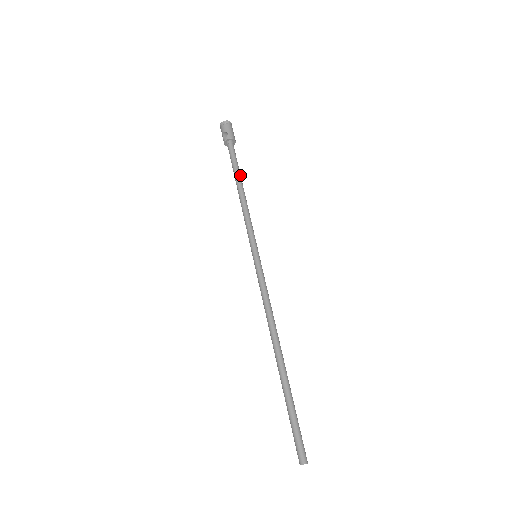
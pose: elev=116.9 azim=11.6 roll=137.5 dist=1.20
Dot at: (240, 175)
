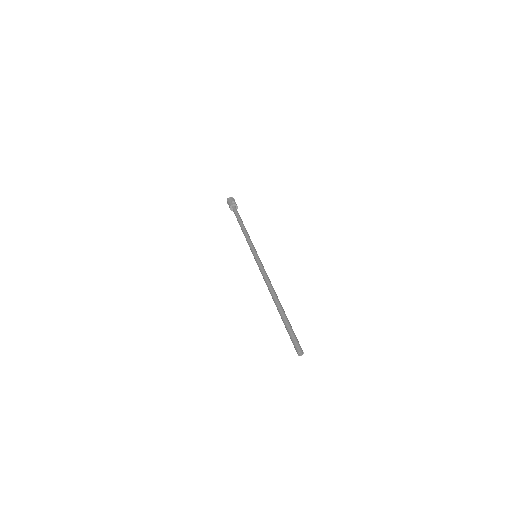
Dot at: occluded
